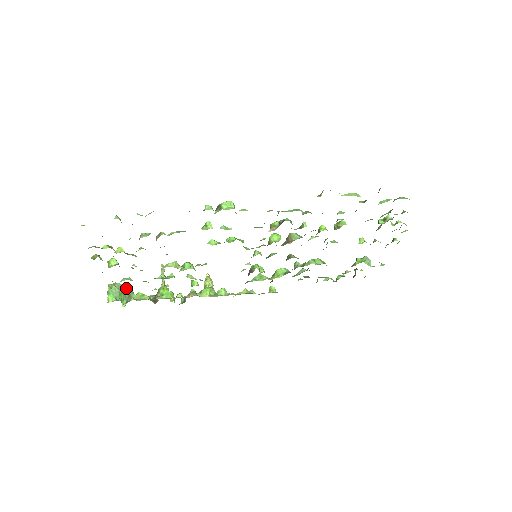
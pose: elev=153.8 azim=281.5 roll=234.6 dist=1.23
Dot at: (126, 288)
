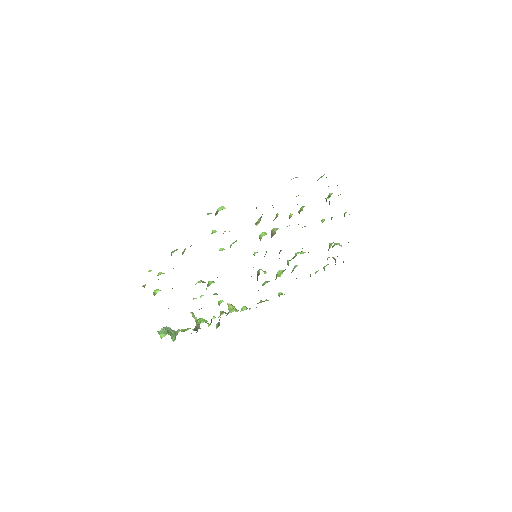
Dot at: (171, 330)
